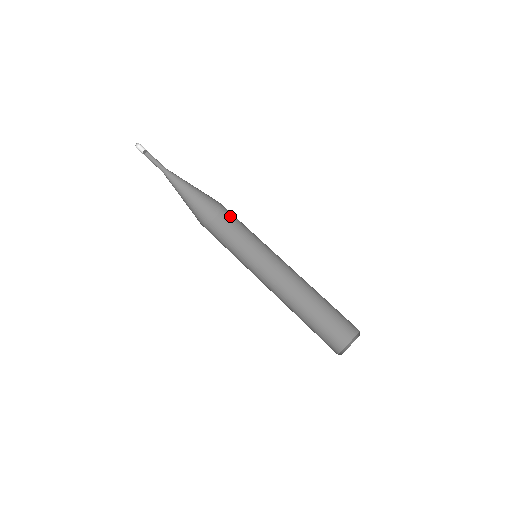
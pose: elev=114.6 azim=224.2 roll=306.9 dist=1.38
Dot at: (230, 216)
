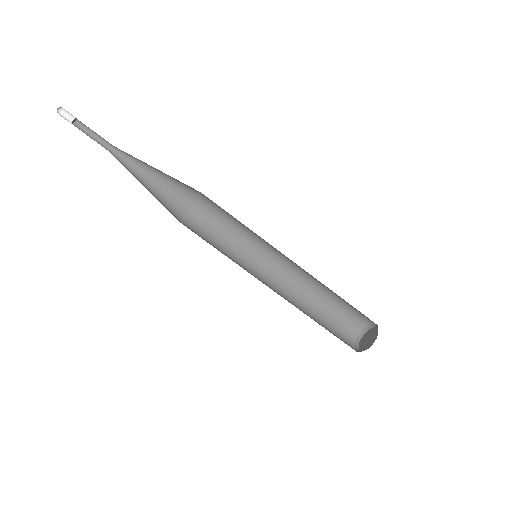
Dot at: (212, 206)
